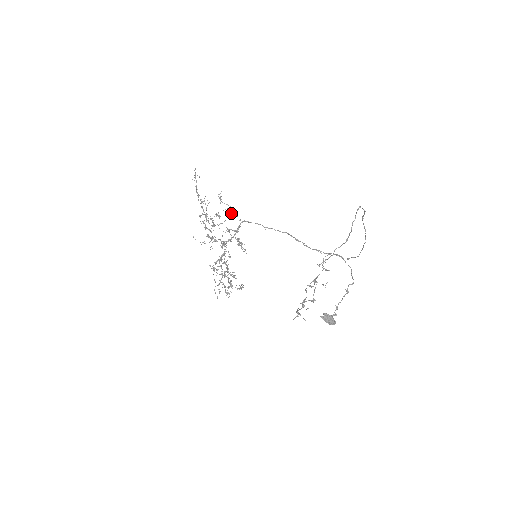
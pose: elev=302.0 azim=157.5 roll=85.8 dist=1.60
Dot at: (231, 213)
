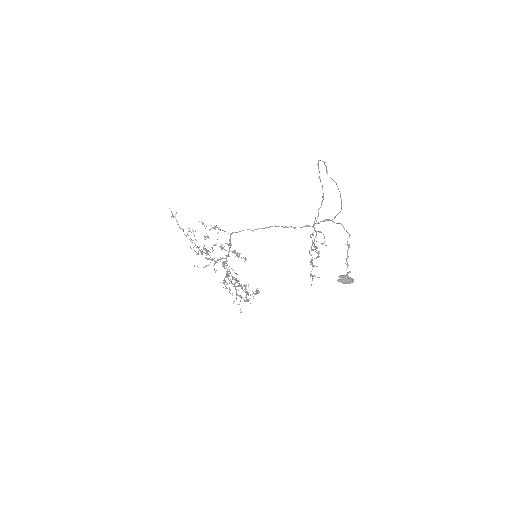
Dot at: occluded
